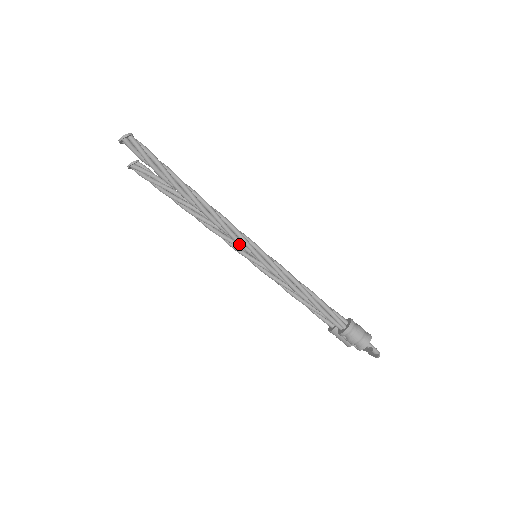
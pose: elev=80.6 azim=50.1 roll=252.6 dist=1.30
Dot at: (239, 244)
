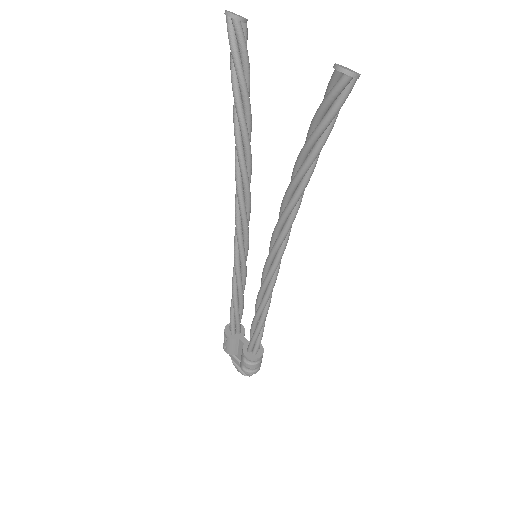
Dot at: (273, 254)
